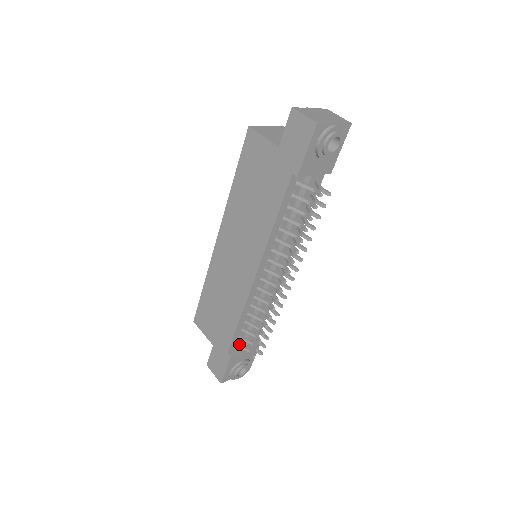
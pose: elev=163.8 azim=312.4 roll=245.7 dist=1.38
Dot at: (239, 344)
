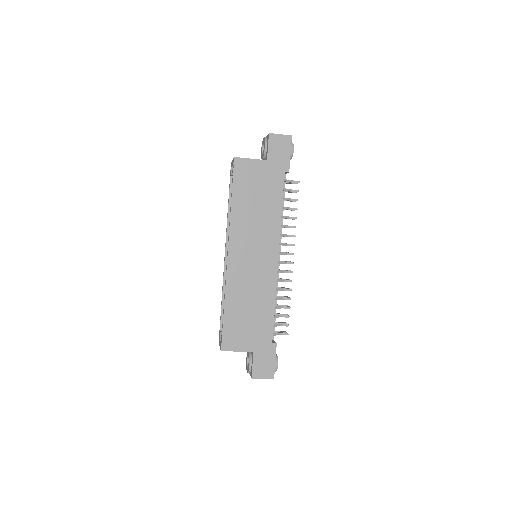
Dot at: (273, 333)
